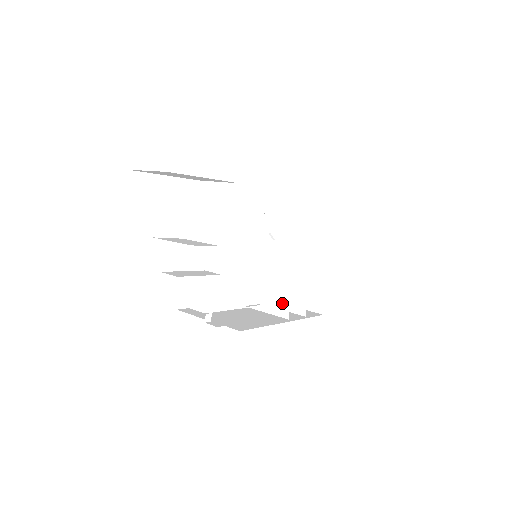
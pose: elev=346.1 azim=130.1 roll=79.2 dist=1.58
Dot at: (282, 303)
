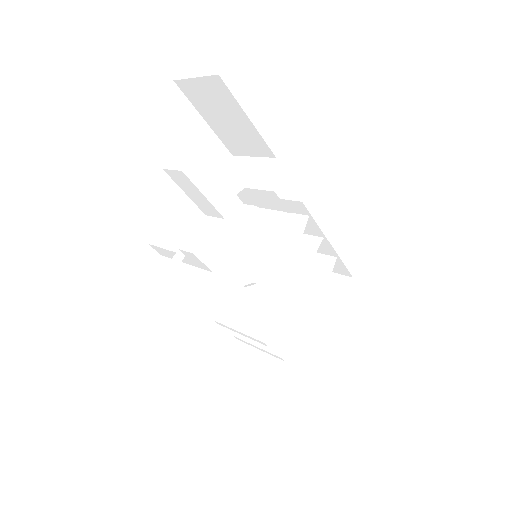
Dot at: (264, 319)
